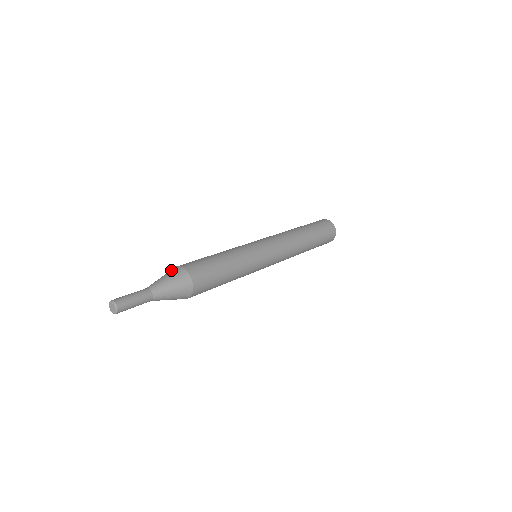
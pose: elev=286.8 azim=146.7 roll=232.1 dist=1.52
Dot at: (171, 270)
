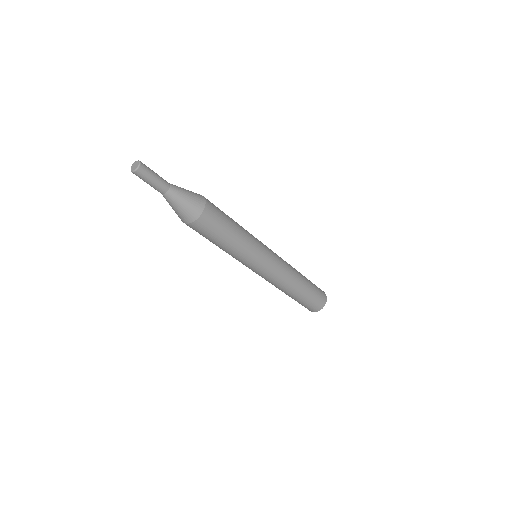
Dot at: occluded
